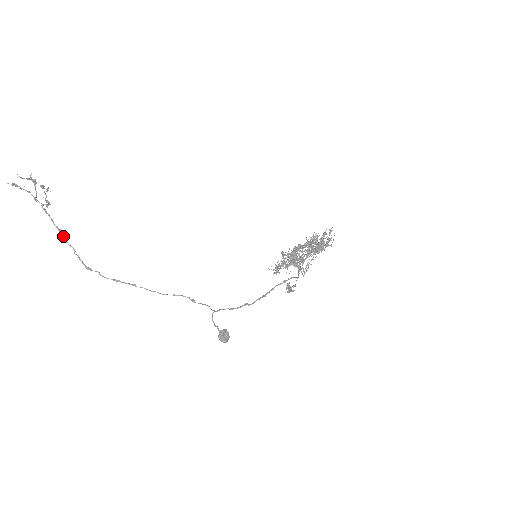
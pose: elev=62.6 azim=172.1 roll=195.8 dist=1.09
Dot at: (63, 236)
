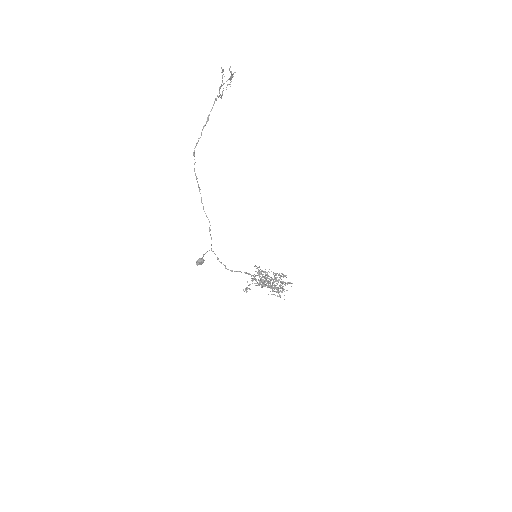
Dot at: occluded
